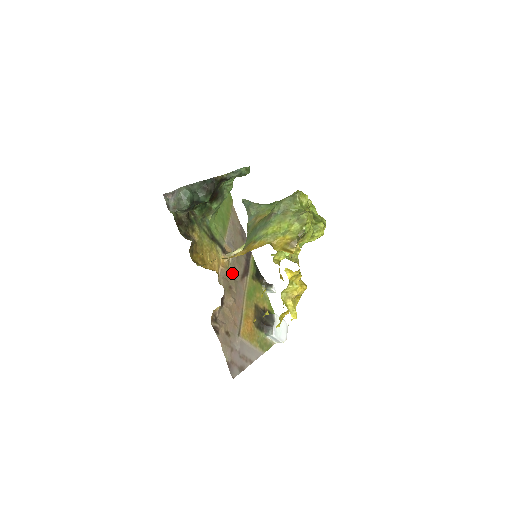
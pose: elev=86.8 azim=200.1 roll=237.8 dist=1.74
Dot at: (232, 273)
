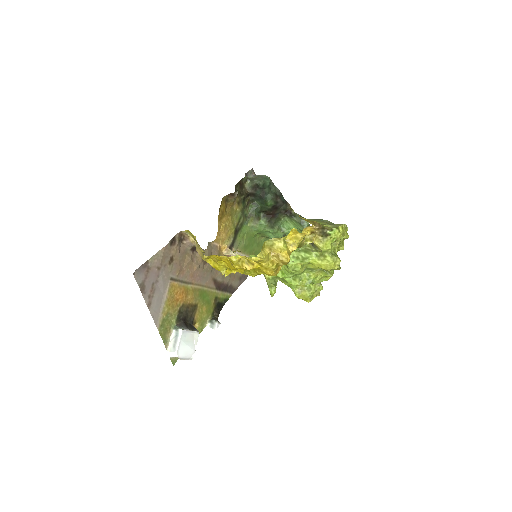
Dot at: occluded
